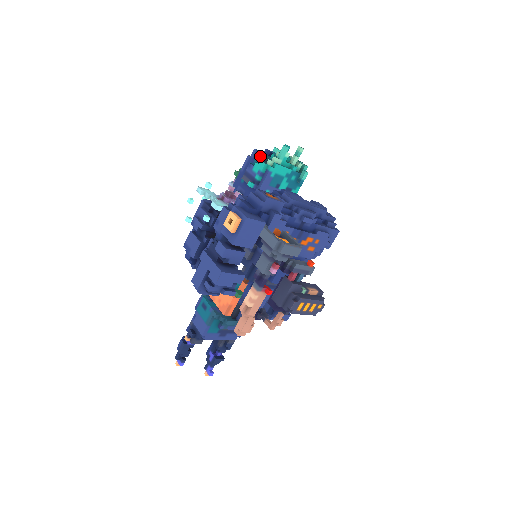
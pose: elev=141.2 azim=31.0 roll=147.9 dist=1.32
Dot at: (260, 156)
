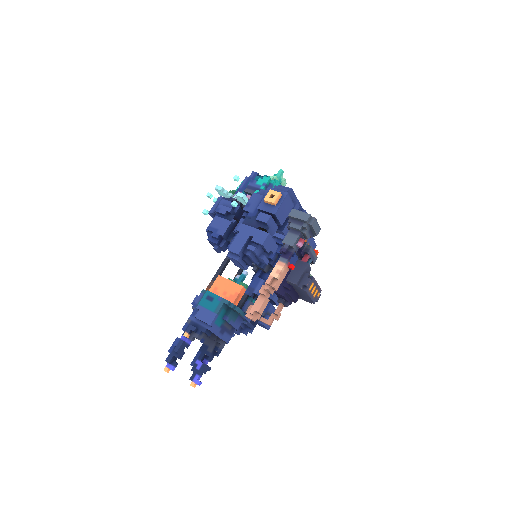
Dot at: (258, 177)
